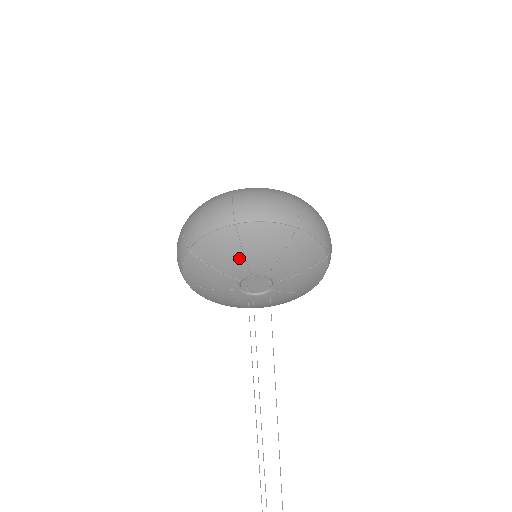
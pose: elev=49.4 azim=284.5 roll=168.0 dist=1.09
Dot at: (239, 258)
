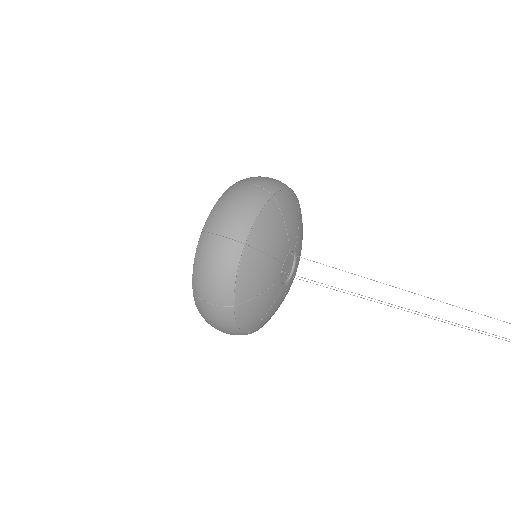
Dot at: (269, 263)
